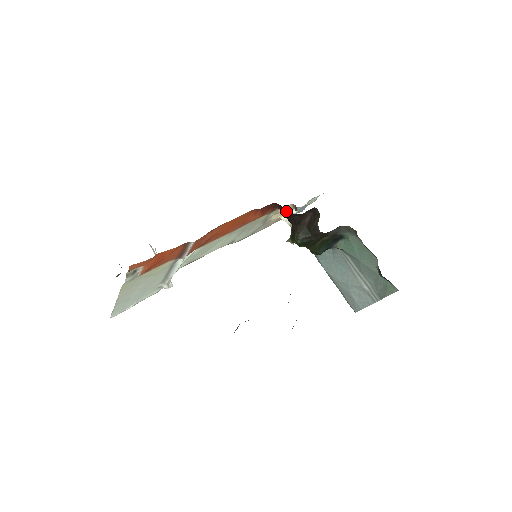
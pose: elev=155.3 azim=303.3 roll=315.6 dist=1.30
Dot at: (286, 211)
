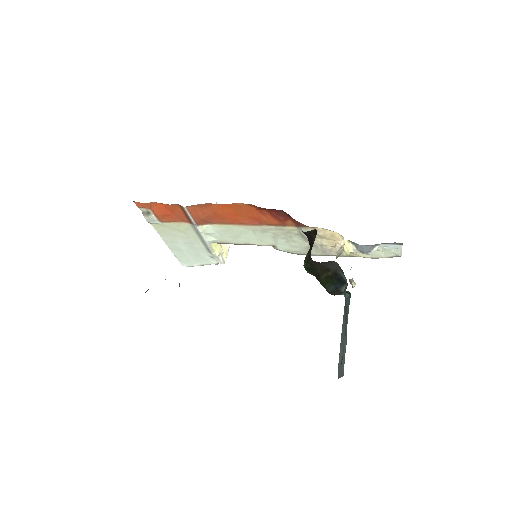
Dot at: occluded
